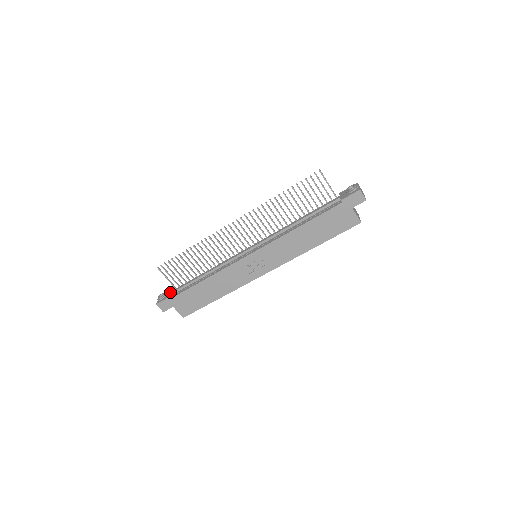
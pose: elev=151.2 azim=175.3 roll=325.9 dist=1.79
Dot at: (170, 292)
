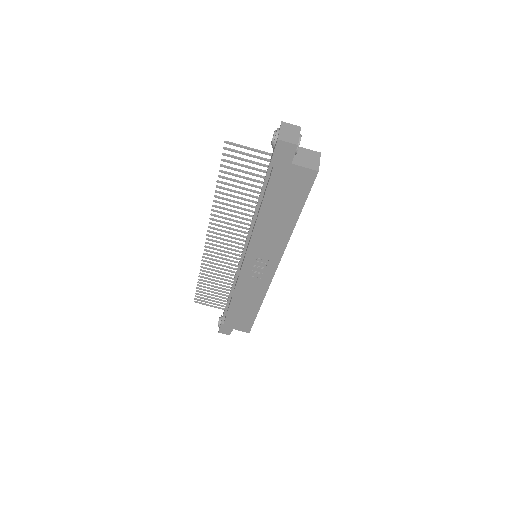
Dot at: occluded
